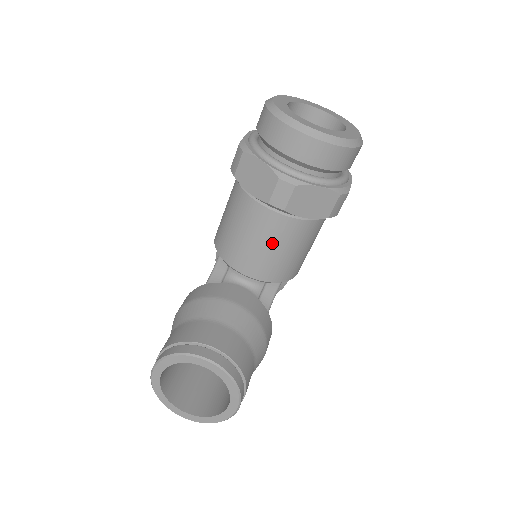
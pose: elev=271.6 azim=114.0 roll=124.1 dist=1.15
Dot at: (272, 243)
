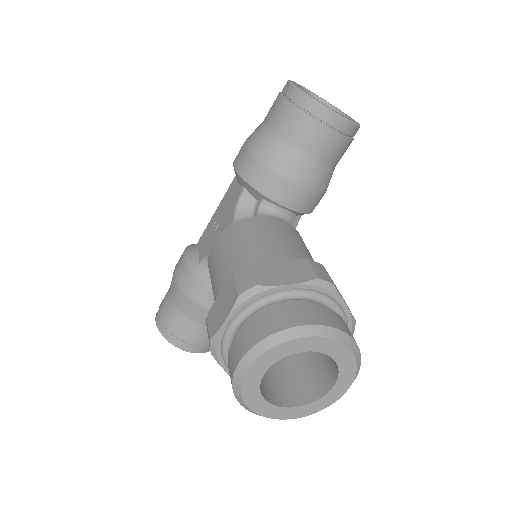
Dot at: occluded
